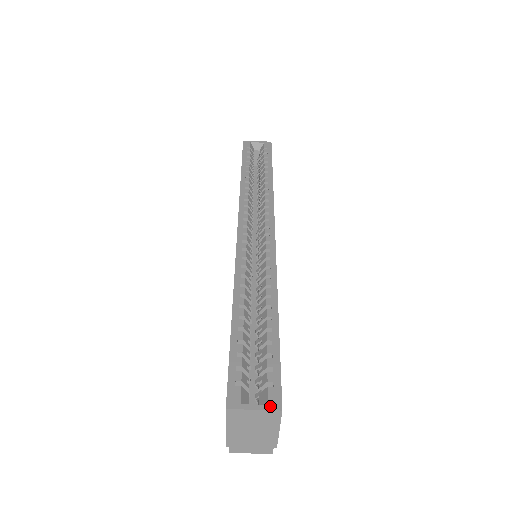
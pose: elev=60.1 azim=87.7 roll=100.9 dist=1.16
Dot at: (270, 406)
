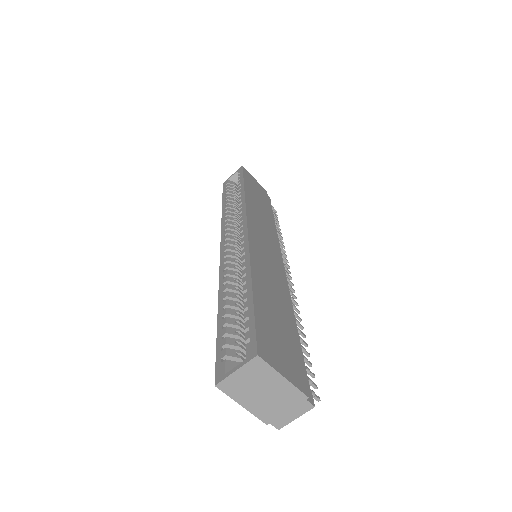
Dot at: (247, 359)
